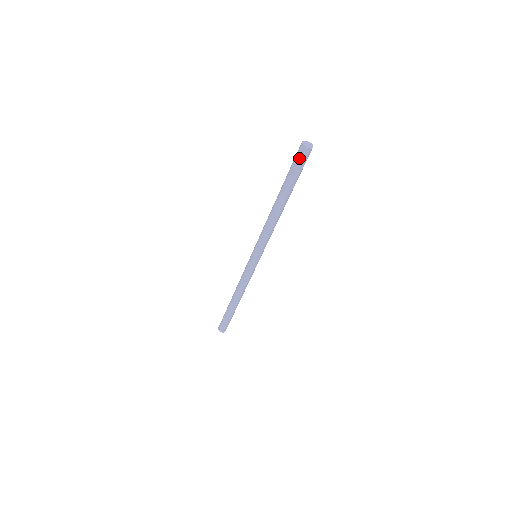
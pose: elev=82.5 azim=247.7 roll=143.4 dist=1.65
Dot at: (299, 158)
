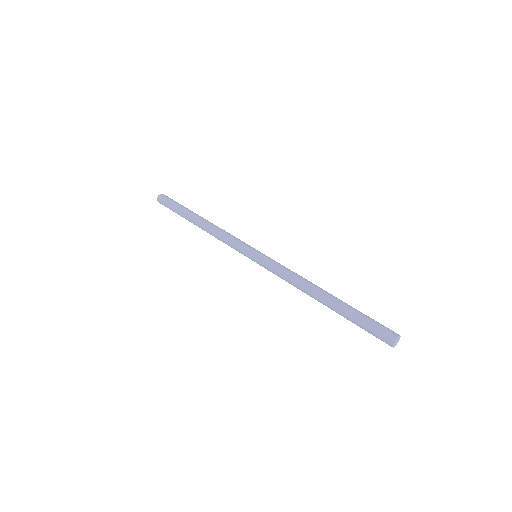
Dot at: (378, 336)
